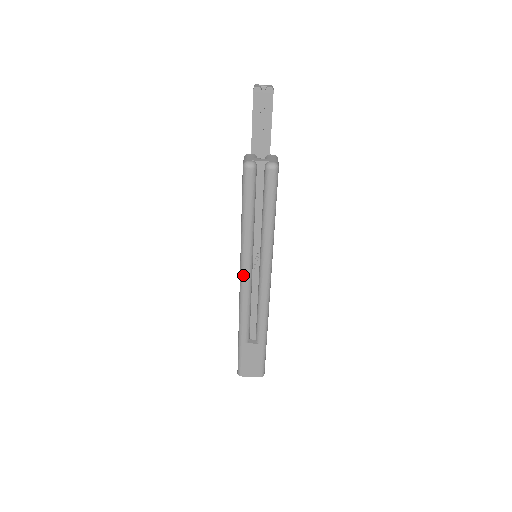
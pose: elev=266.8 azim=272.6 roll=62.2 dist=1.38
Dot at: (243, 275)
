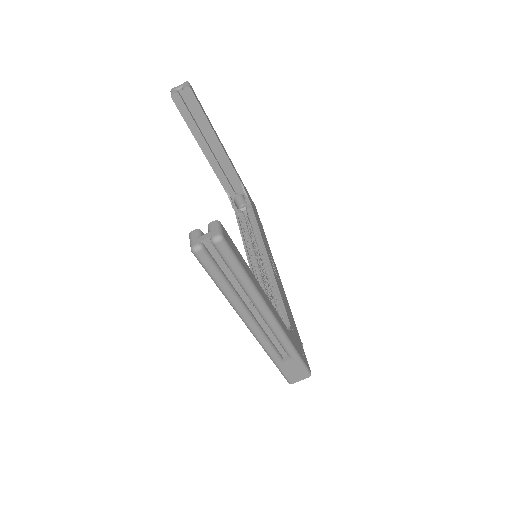
Dot at: (246, 323)
